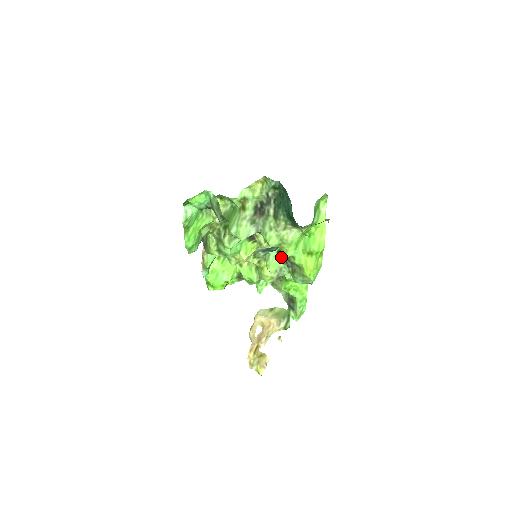
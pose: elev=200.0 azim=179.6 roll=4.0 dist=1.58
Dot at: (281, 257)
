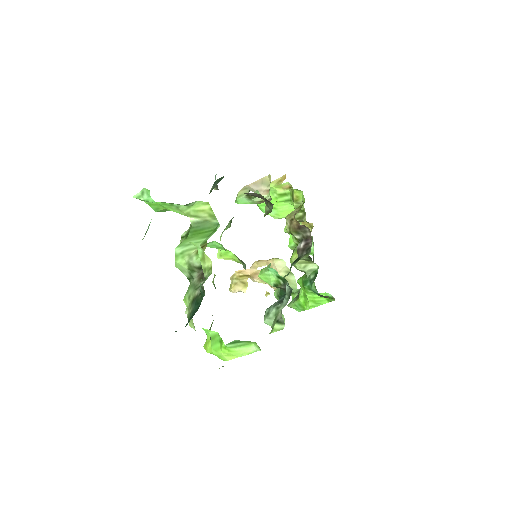
Dot at: (278, 282)
